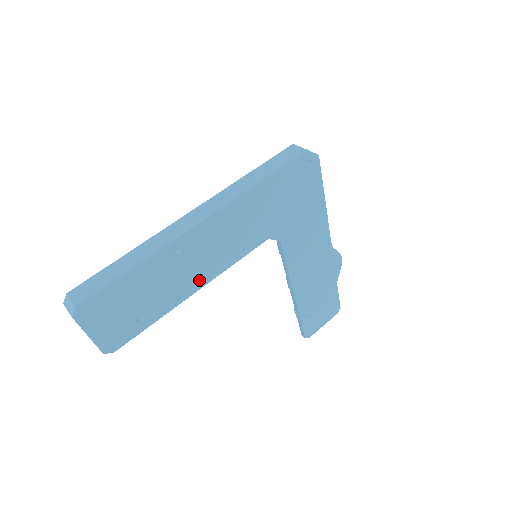
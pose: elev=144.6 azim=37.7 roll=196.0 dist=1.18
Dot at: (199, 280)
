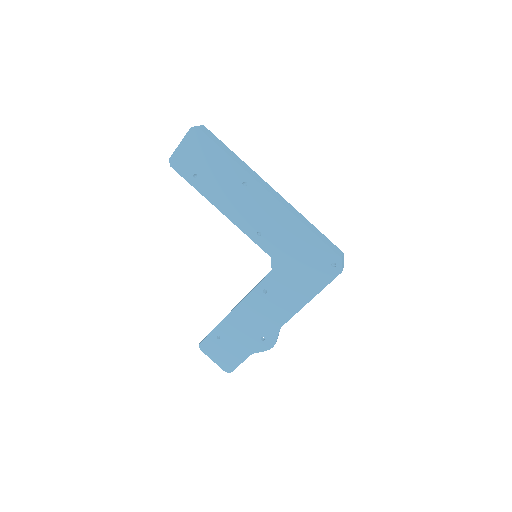
Dot at: (229, 210)
